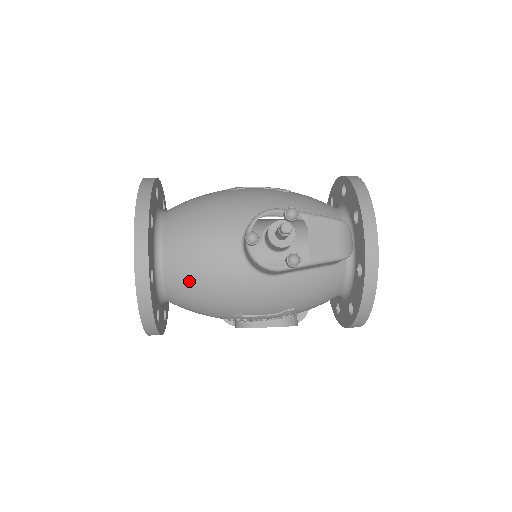
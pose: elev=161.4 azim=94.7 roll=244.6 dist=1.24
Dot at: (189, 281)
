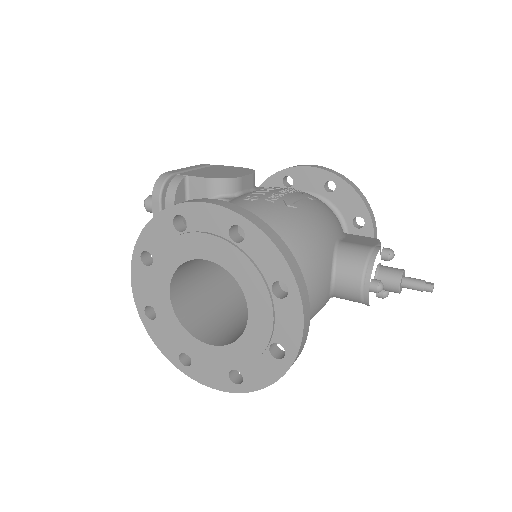
Dot at: occluded
